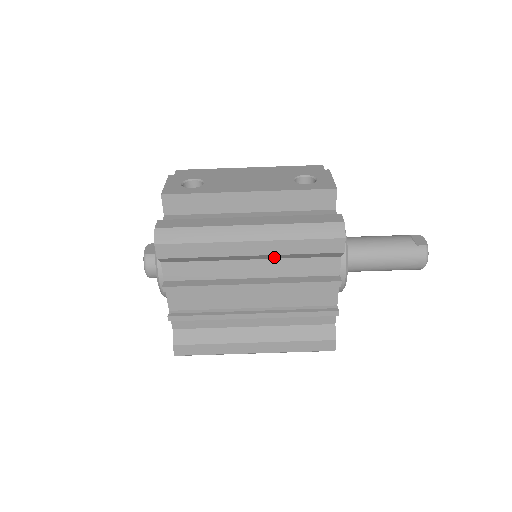
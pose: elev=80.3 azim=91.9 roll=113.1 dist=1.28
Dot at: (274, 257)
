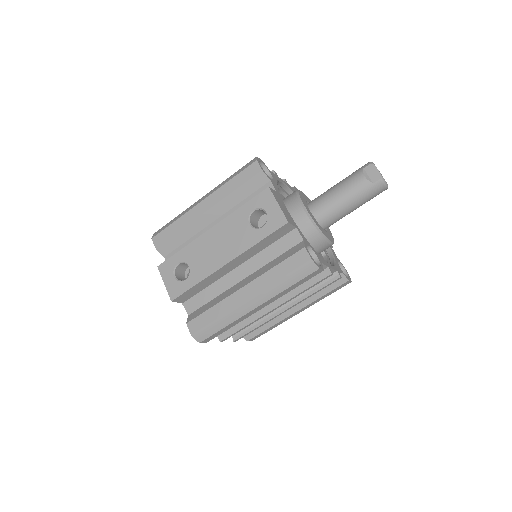
Dot at: occluded
